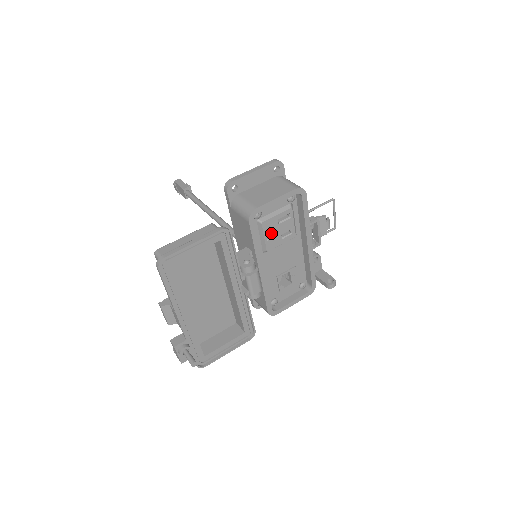
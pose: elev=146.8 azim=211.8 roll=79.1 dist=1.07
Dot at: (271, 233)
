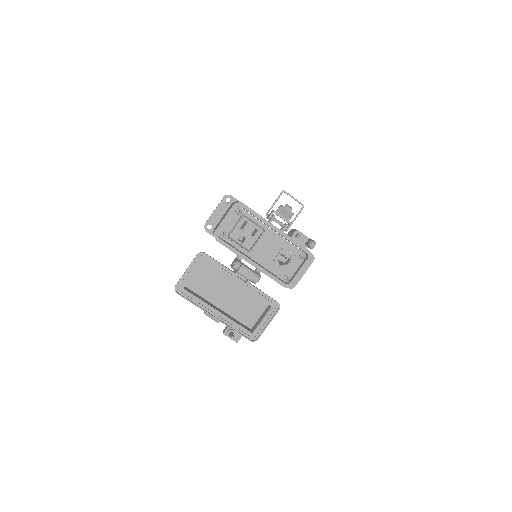
Dot at: (244, 238)
